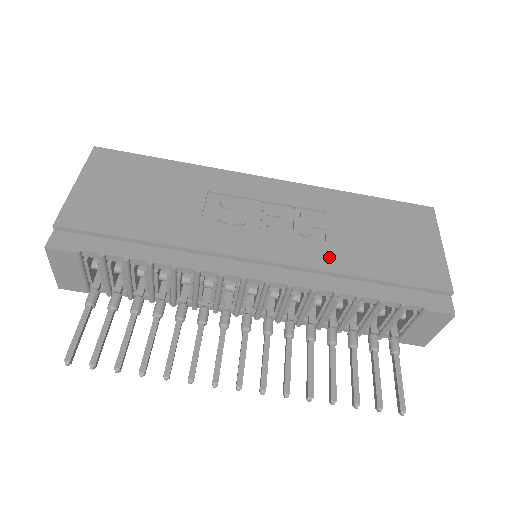
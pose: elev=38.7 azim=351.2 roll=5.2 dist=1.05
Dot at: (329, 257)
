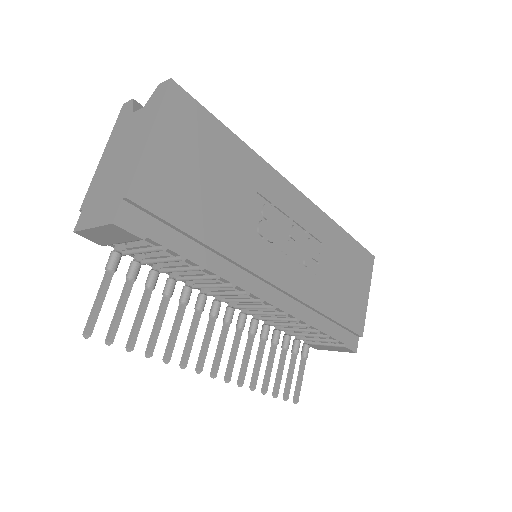
Dot at: (315, 292)
